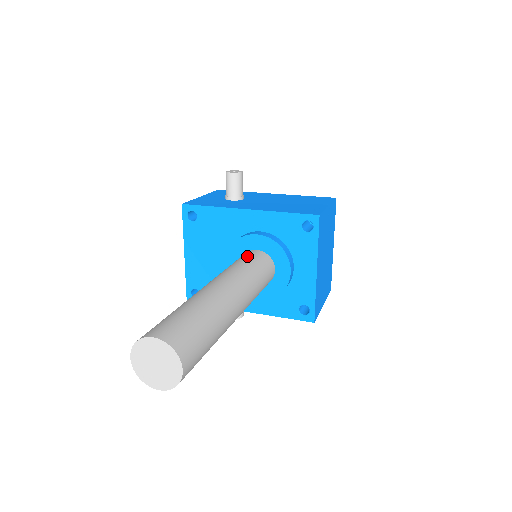
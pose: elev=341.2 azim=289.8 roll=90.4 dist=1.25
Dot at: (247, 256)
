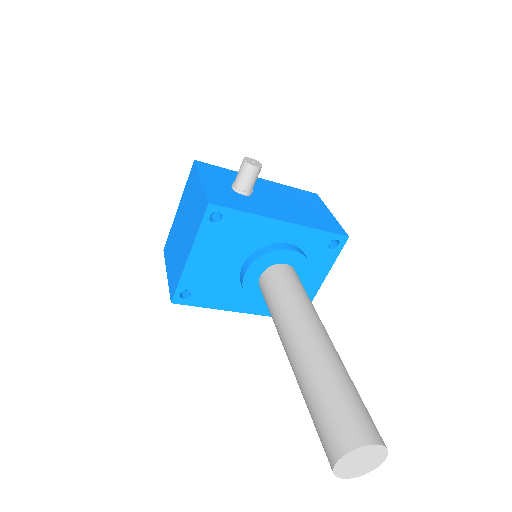
Dot at: (291, 278)
